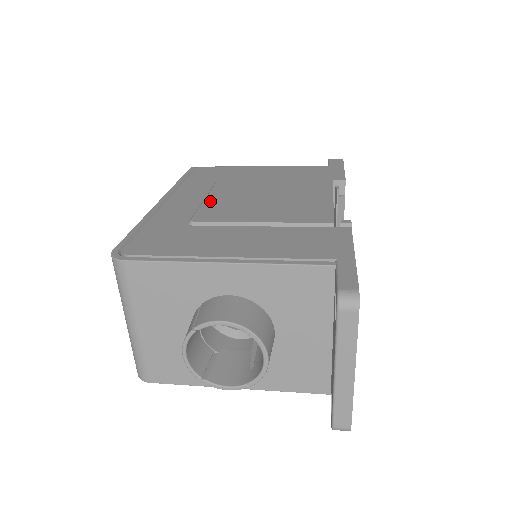
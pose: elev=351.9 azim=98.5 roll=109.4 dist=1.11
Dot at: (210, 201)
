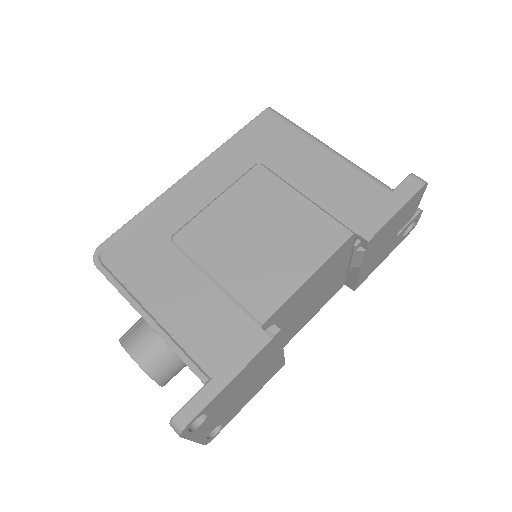
Dot at: (213, 209)
